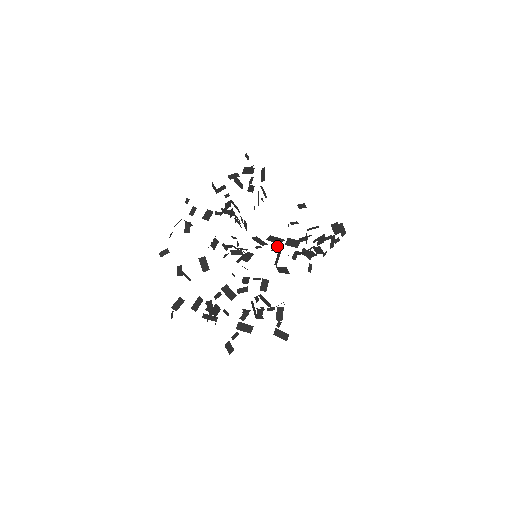
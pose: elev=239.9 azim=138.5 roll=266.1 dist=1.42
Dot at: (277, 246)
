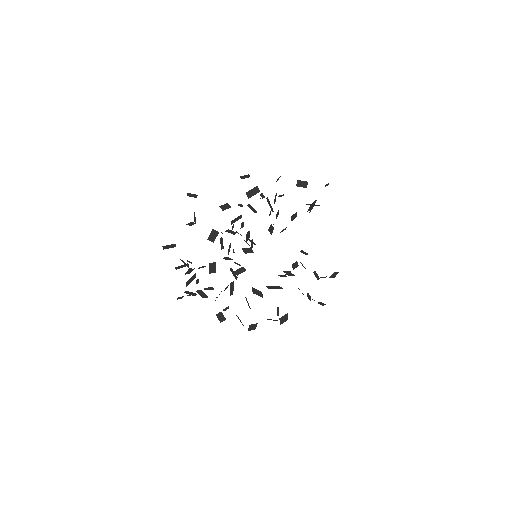
Dot at: occluded
